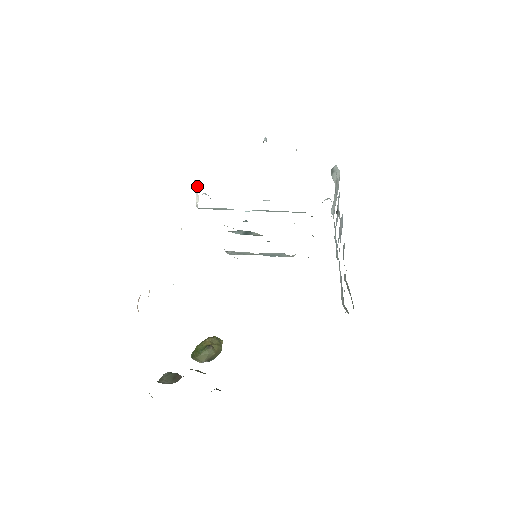
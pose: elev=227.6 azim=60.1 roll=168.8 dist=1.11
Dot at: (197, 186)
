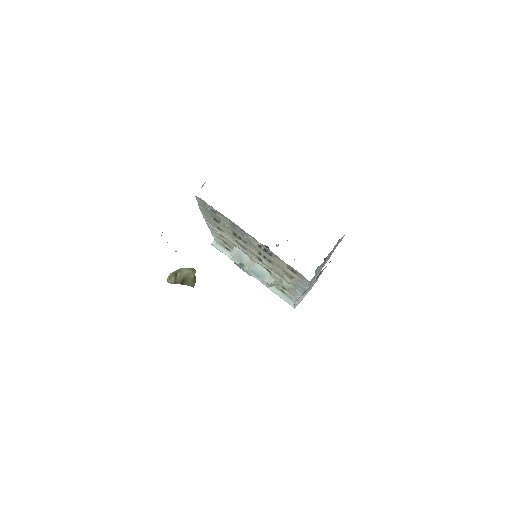
Dot at: occluded
